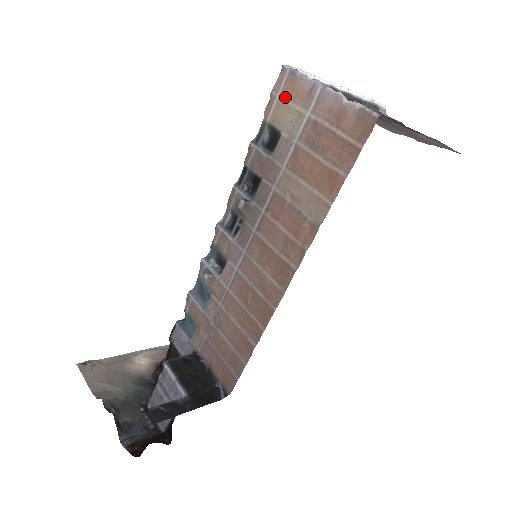
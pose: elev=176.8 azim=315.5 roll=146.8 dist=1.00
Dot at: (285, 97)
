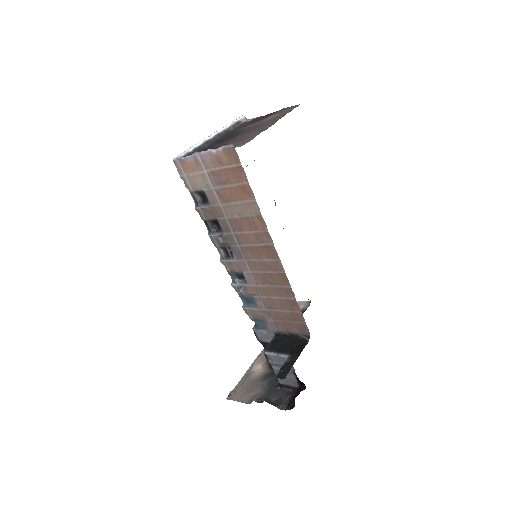
Dot at: (188, 173)
